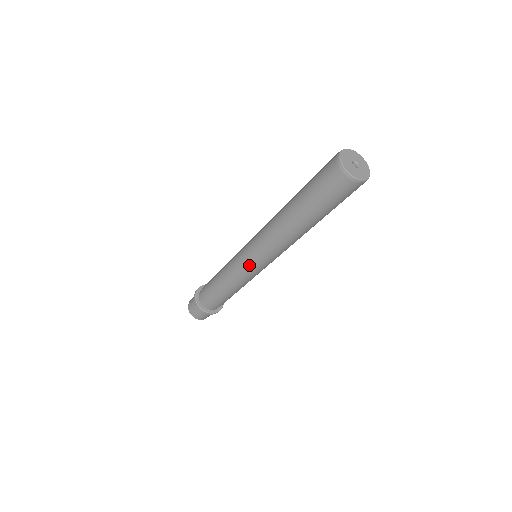
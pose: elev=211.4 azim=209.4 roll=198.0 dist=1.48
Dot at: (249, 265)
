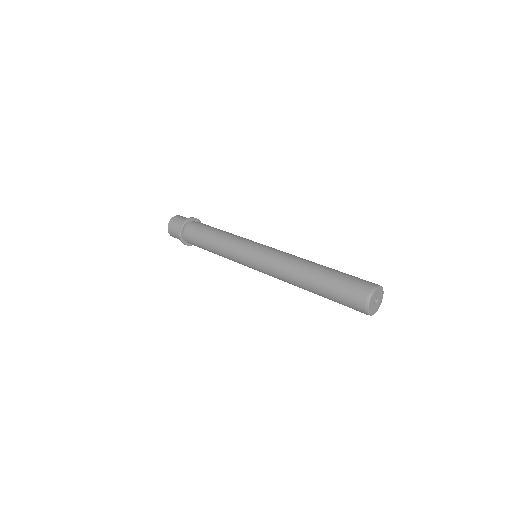
Dot at: (250, 267)
